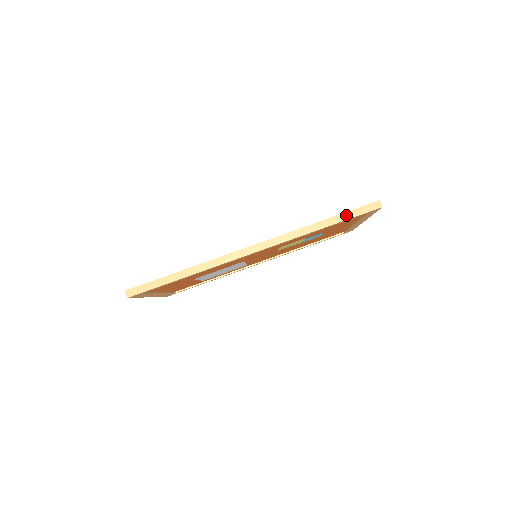
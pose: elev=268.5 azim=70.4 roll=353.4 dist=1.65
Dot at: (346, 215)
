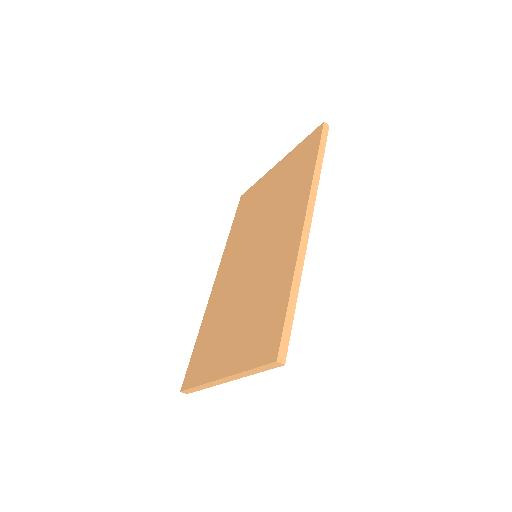
Dot at: (322, 147)
